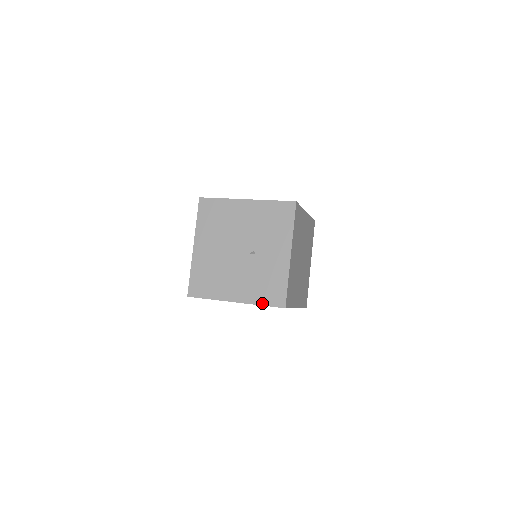
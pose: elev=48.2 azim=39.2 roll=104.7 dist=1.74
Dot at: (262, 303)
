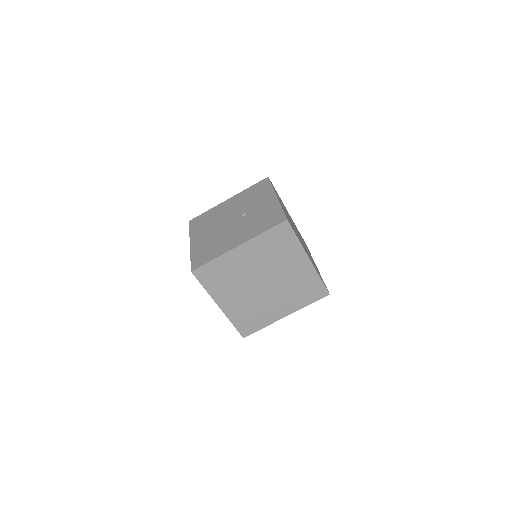
Dot at: (264, 230)
